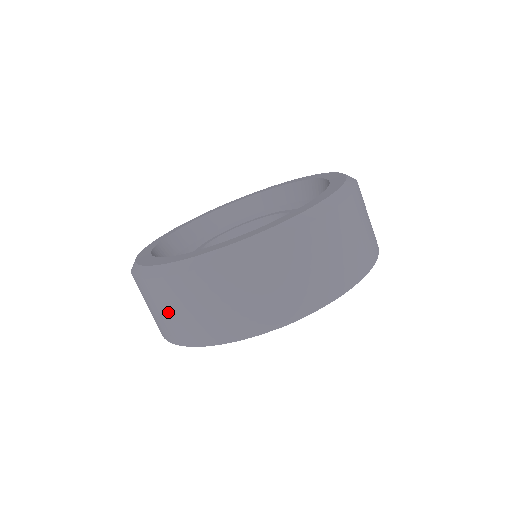
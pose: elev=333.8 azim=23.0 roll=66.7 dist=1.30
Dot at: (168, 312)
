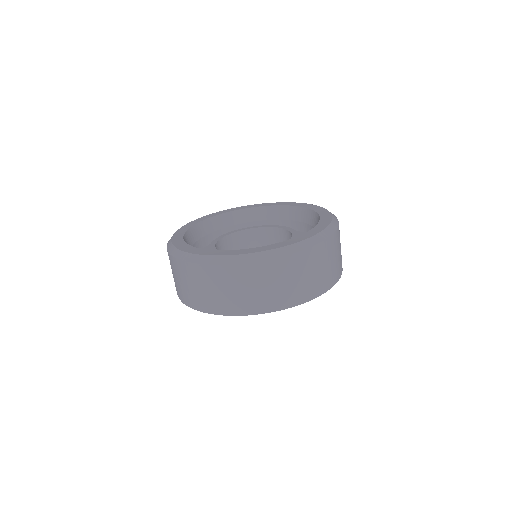
Dot at: (188, 285)
